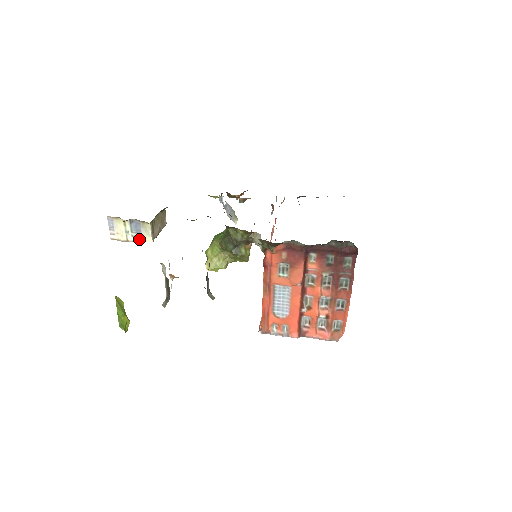
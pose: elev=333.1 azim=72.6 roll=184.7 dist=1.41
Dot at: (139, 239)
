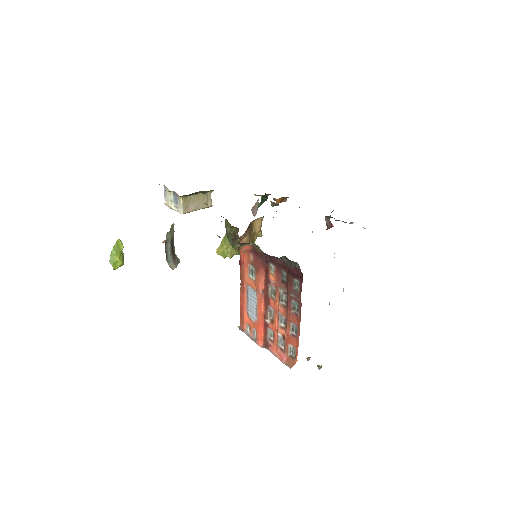
Dot at: (177, 209)
